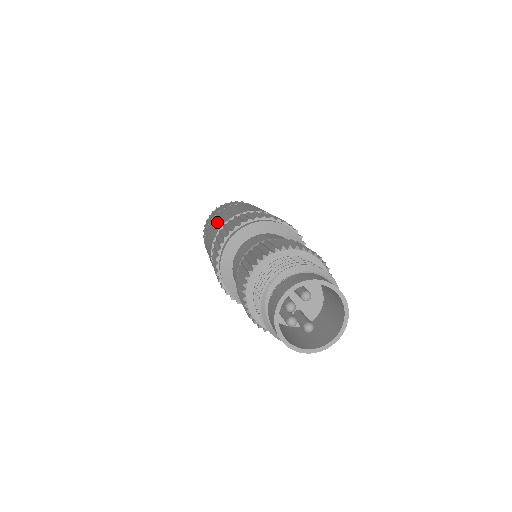
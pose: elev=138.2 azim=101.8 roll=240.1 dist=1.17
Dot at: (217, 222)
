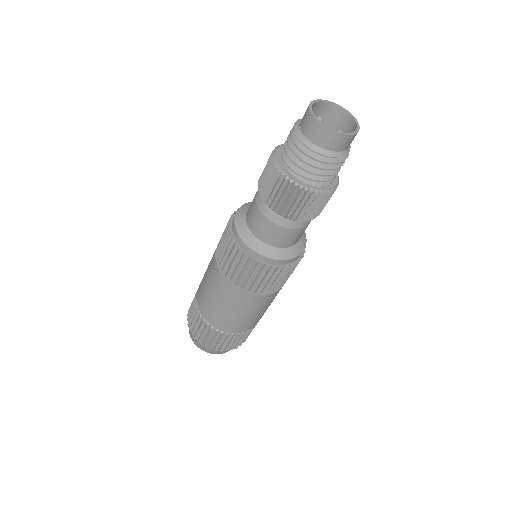
Dot at: (206, 280)
